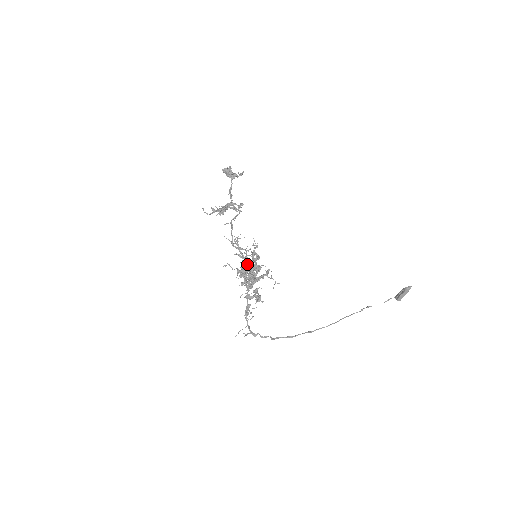
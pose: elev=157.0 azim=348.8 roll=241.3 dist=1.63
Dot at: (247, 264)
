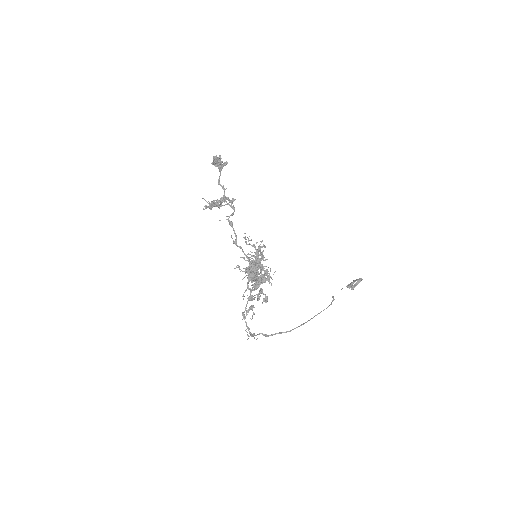
Dot at: (260, 266)
